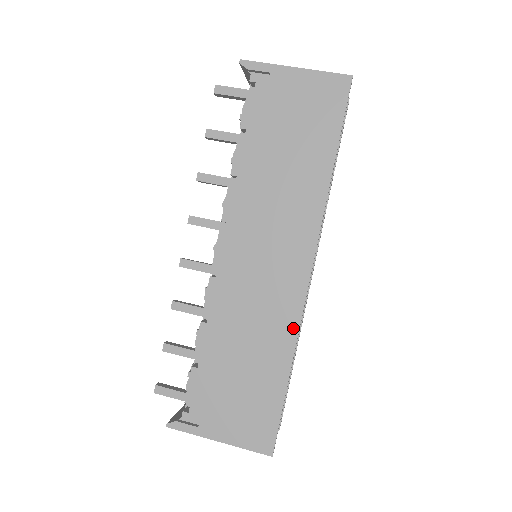
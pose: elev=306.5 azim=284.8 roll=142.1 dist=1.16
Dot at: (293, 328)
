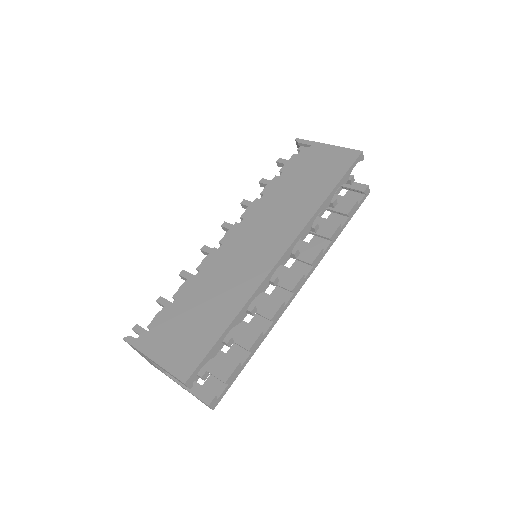
Dot at: (252, 288)
